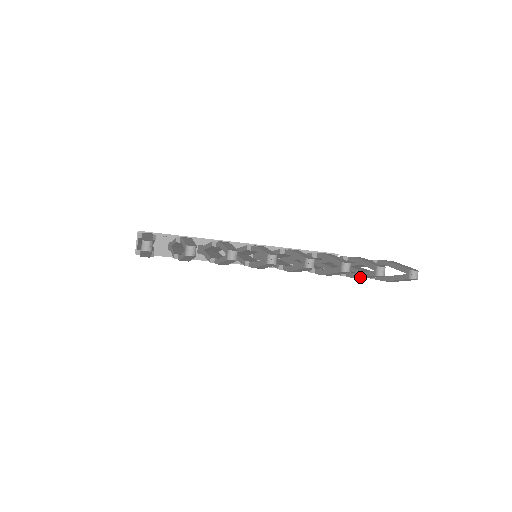
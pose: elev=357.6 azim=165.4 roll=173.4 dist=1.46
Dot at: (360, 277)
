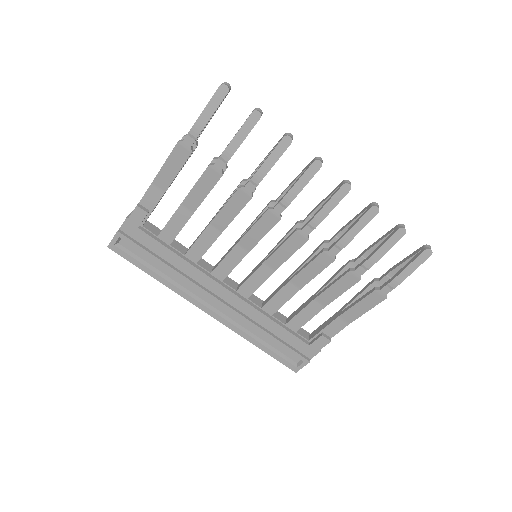
Dot at: (377, 250)
